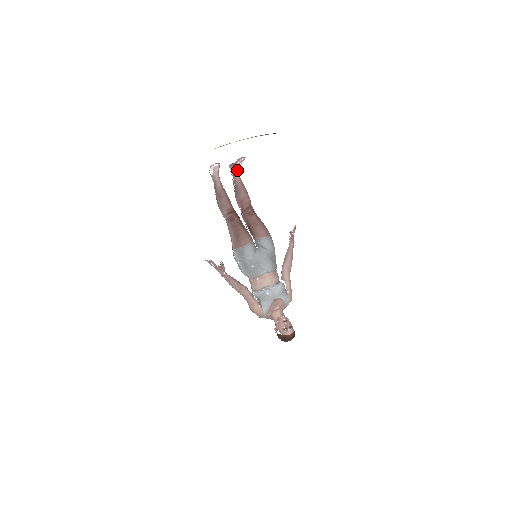
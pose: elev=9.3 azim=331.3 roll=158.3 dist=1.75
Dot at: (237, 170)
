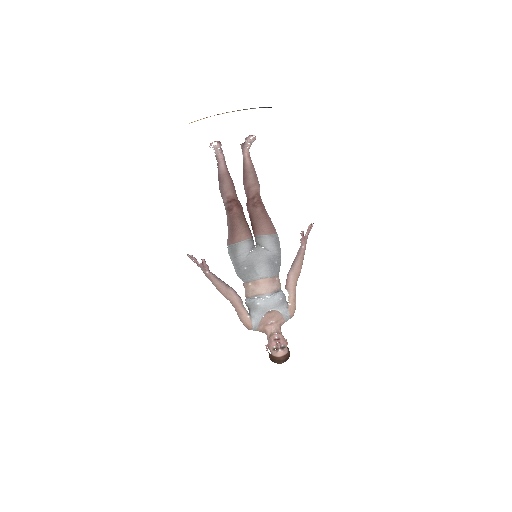
Dot at: (247, 151)
